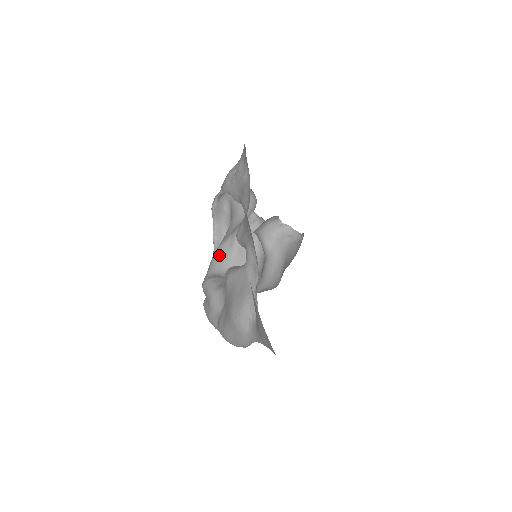
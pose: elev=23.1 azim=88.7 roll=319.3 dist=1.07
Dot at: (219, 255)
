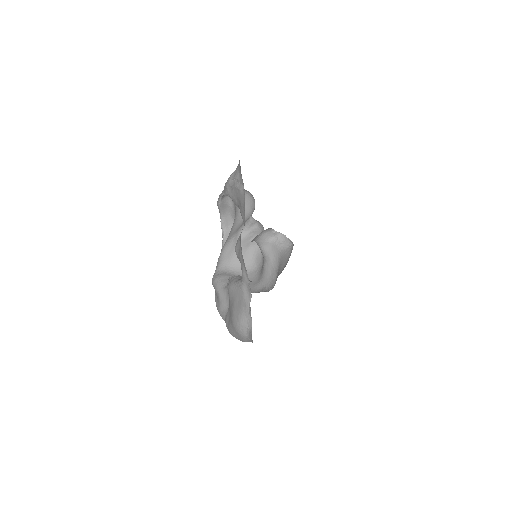
Dot at: (225, 253)
